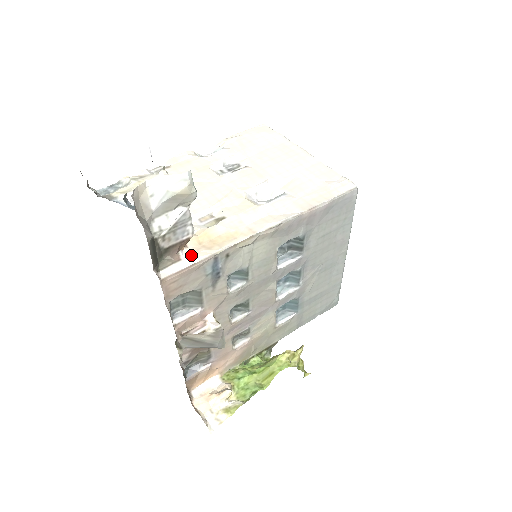
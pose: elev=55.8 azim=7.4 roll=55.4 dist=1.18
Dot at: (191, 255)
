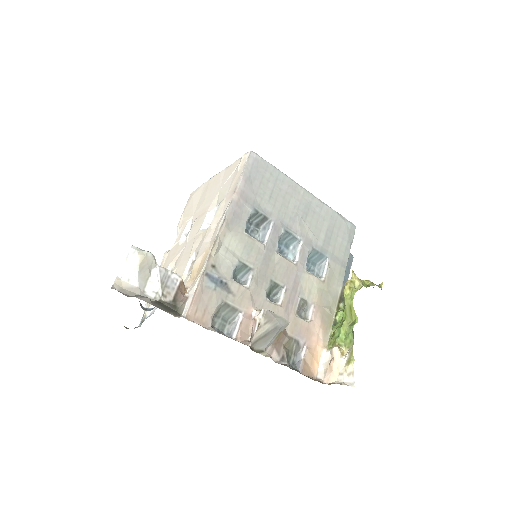
Dot at: (191, 288)
